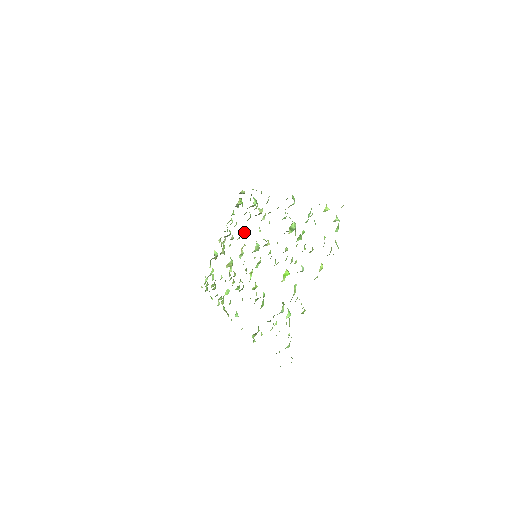
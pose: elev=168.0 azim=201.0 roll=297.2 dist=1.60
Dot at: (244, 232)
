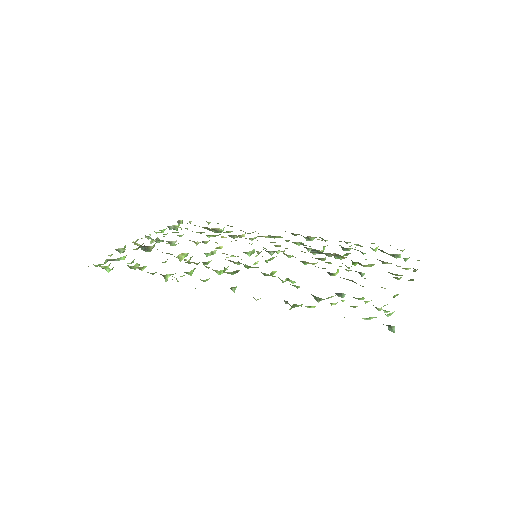
Dot at: (207, 242)
